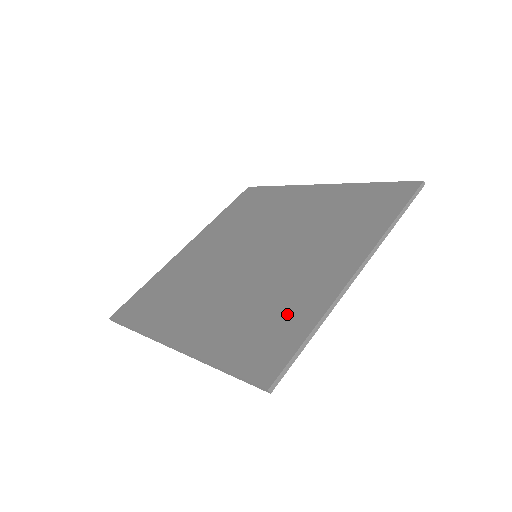
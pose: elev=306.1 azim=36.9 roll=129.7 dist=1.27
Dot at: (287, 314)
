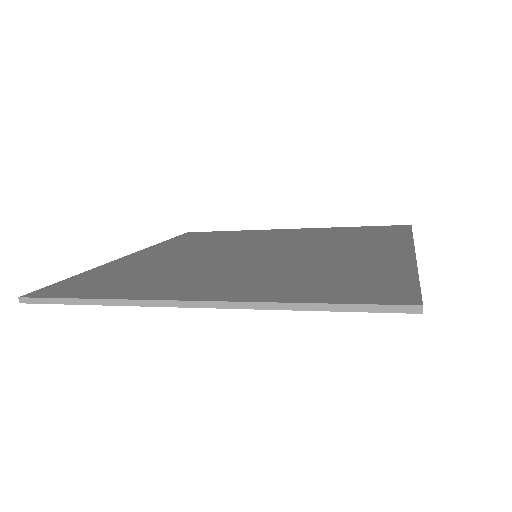
Dot at: (365, 271)
